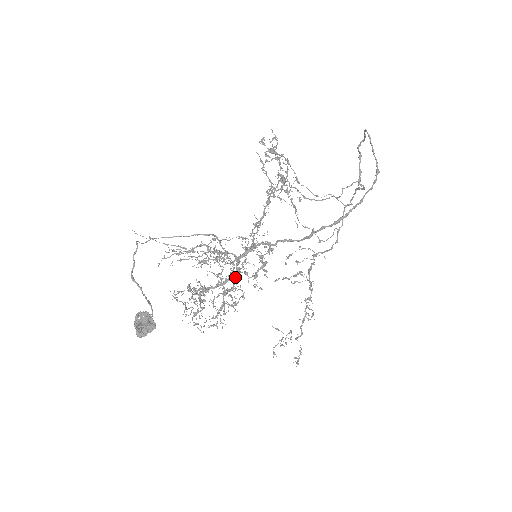
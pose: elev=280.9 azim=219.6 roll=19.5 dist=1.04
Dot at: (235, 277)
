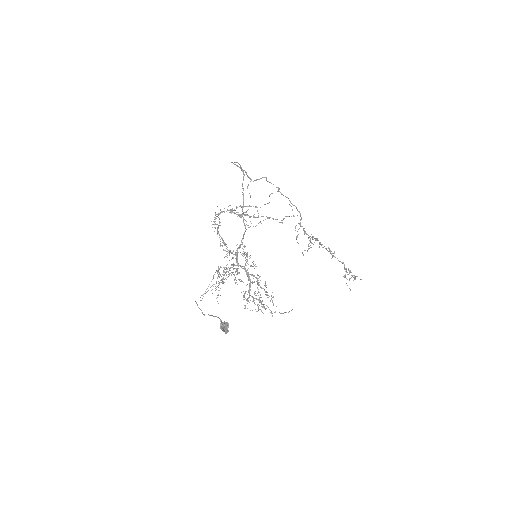
Dot at: (248, 273)
